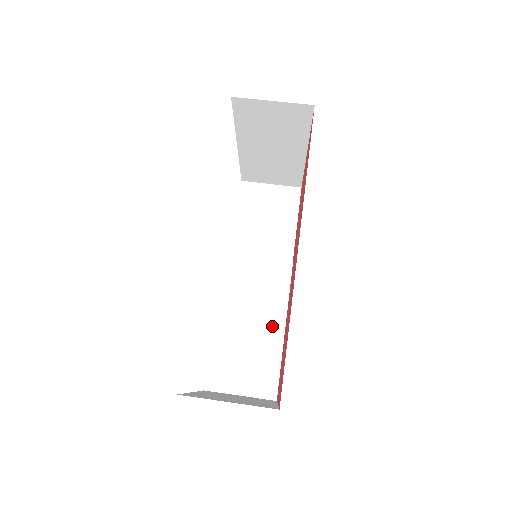
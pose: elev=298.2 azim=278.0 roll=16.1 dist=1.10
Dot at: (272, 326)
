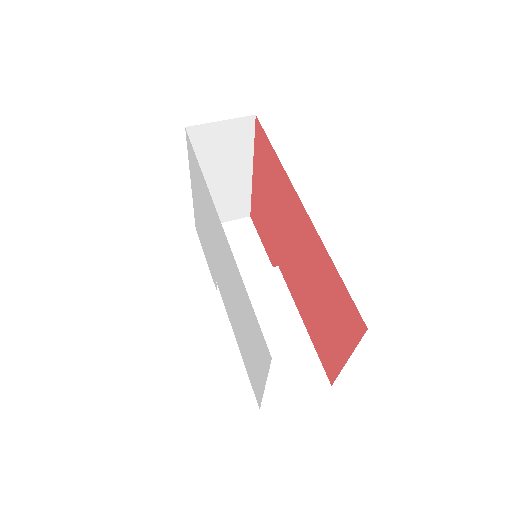
Dot at: (291, 325)
